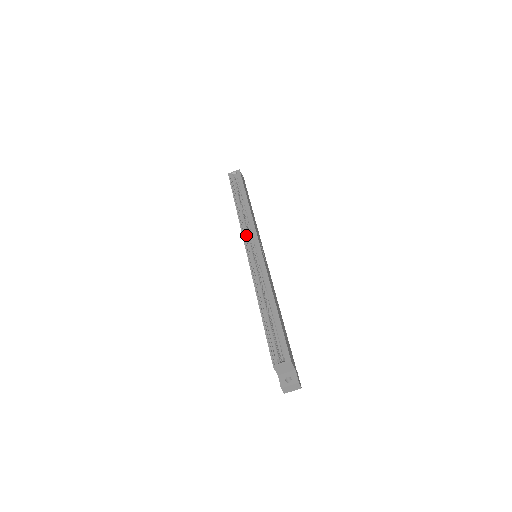
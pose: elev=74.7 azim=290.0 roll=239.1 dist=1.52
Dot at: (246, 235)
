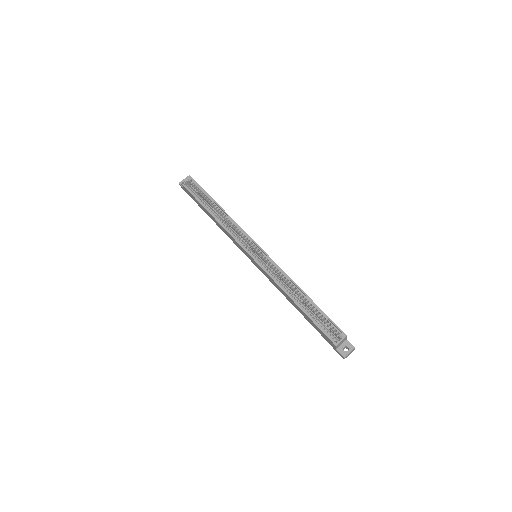
Dot at: (239, 240)
